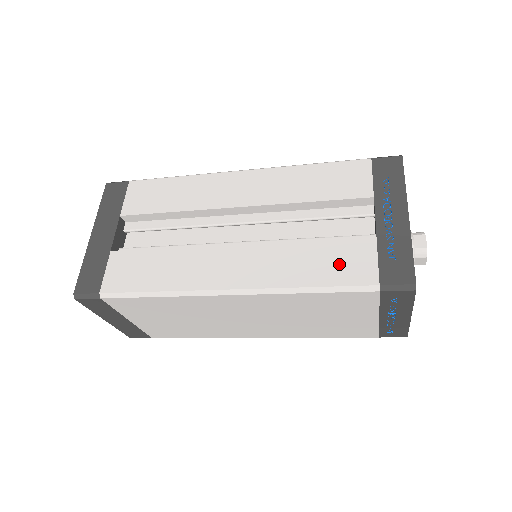
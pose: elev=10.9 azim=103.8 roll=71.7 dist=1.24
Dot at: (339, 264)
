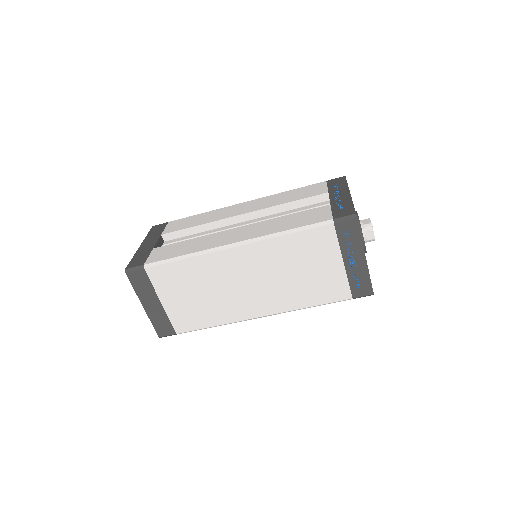
Dot at: (307, 218)
